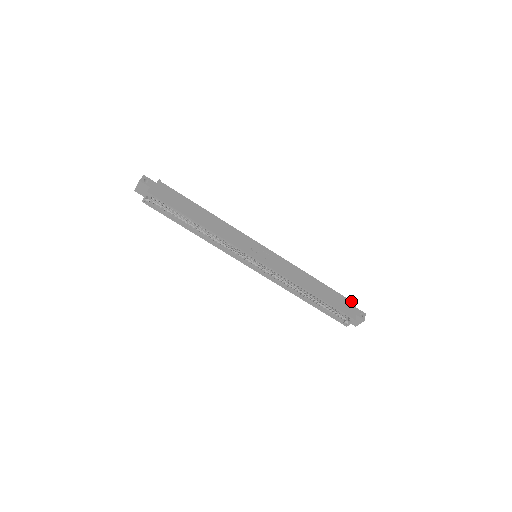
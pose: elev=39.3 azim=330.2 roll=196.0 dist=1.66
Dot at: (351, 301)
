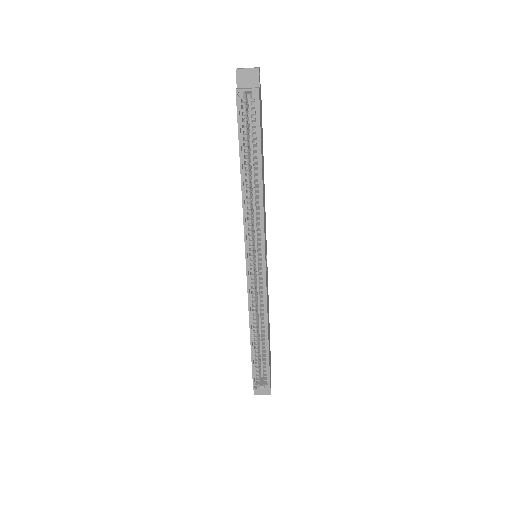
Dot at: occluded
